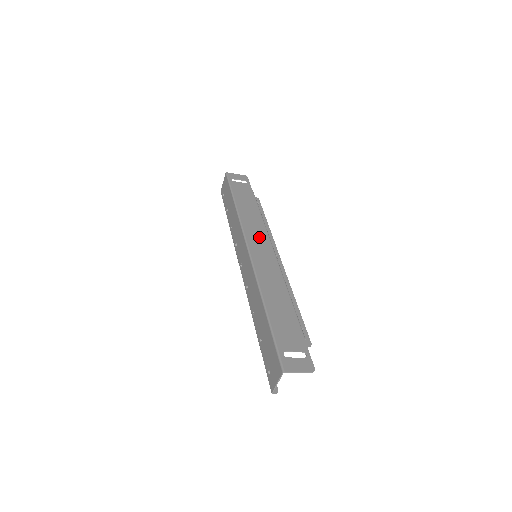
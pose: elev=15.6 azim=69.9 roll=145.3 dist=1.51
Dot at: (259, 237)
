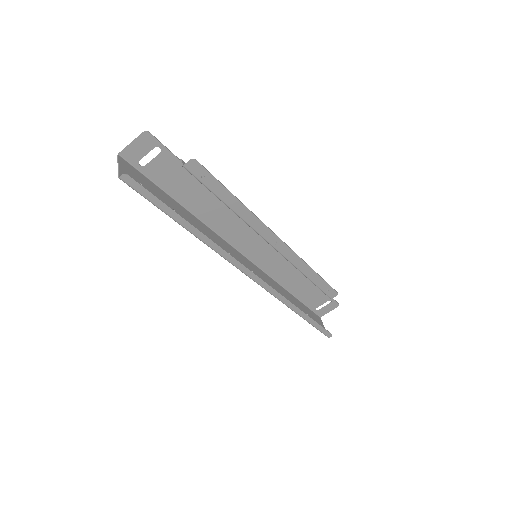
Dot at: (269, 256)
